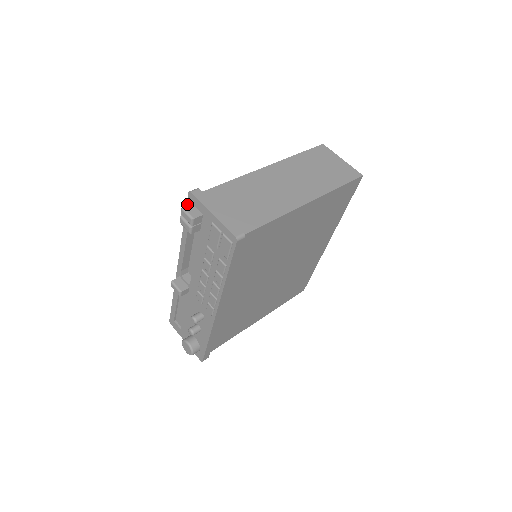
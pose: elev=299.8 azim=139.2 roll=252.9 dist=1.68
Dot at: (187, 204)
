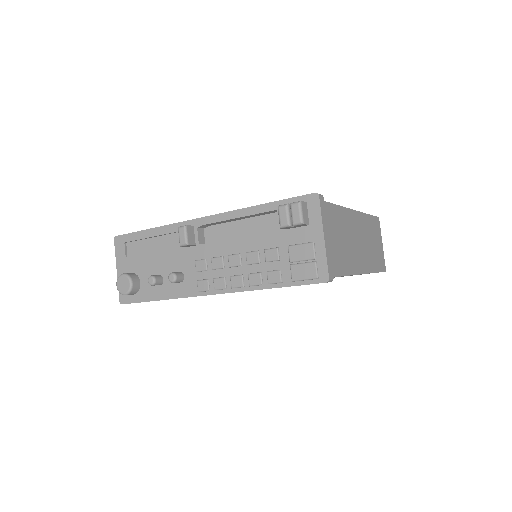
Dot at: (304, 201)
